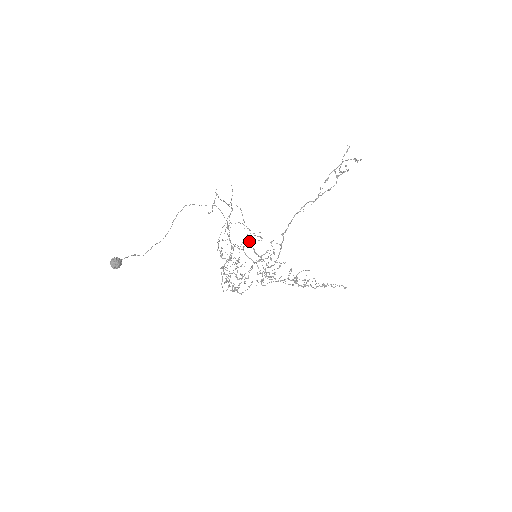
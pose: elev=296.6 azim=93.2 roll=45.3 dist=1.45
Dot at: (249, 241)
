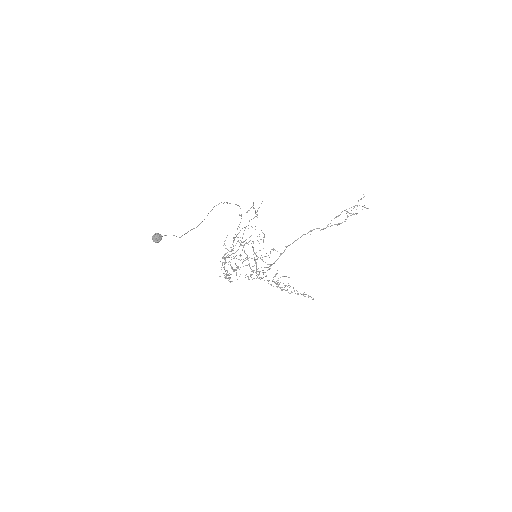
Dot at: occluded
